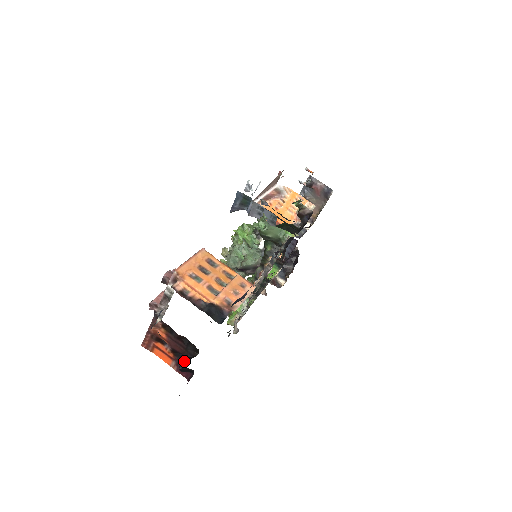
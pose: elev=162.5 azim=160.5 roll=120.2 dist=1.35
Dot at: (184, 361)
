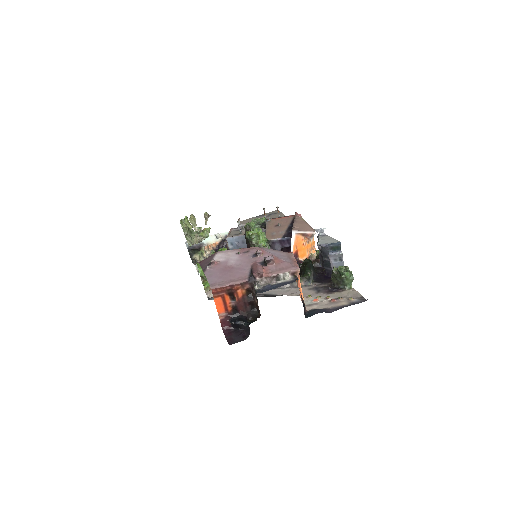
Dot at: (243, 320)
